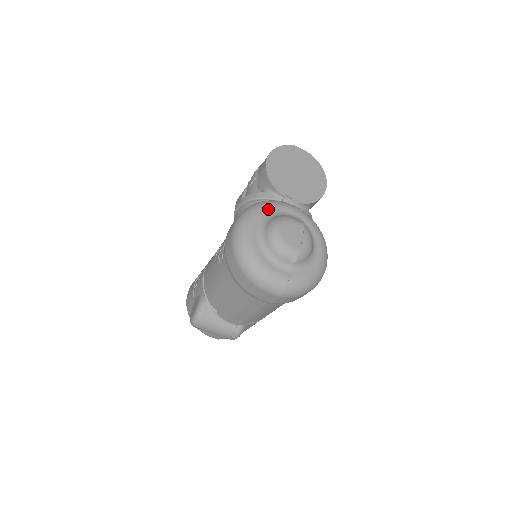
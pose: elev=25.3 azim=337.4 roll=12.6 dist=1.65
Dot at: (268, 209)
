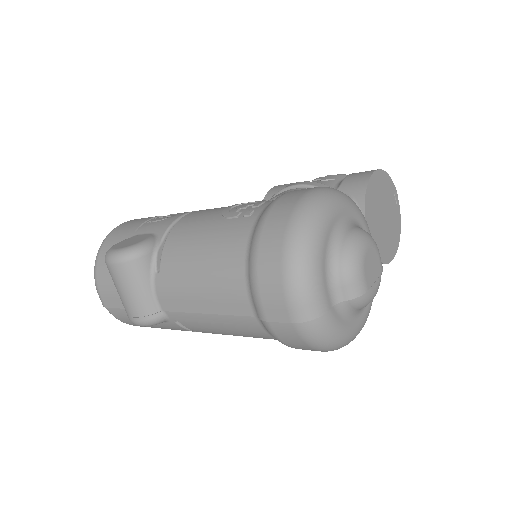
Dot at: (358, 213)
